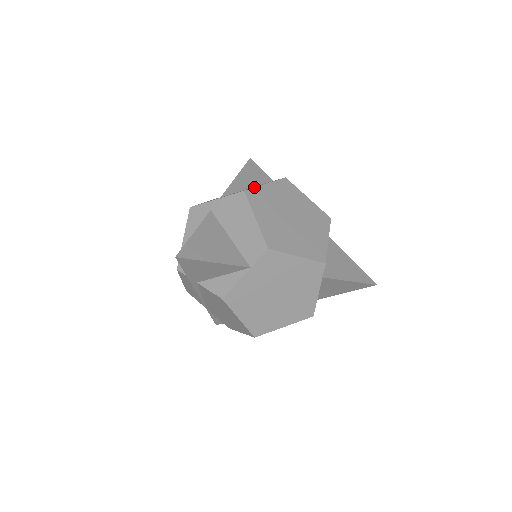
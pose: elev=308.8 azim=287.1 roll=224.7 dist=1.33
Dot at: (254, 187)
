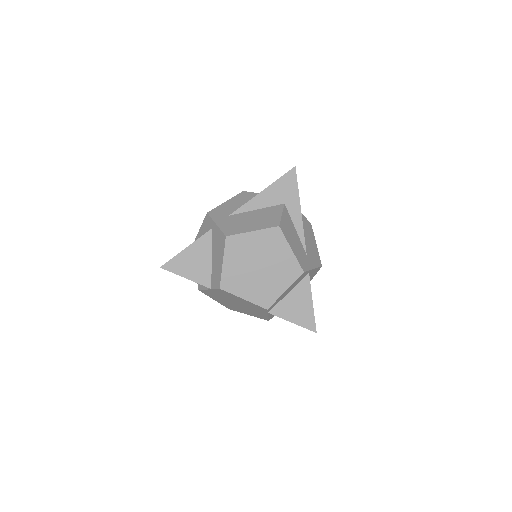
Dot at: (238, 234)
